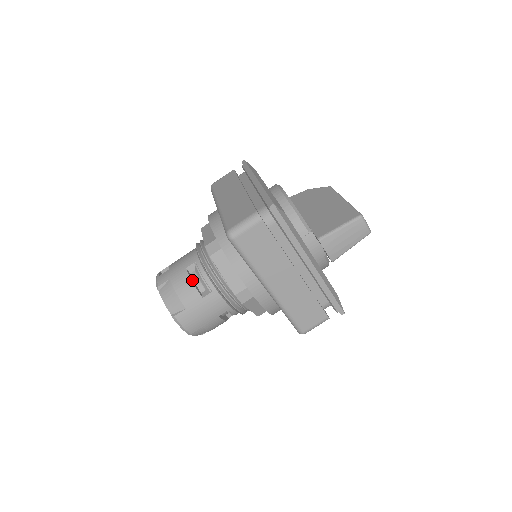
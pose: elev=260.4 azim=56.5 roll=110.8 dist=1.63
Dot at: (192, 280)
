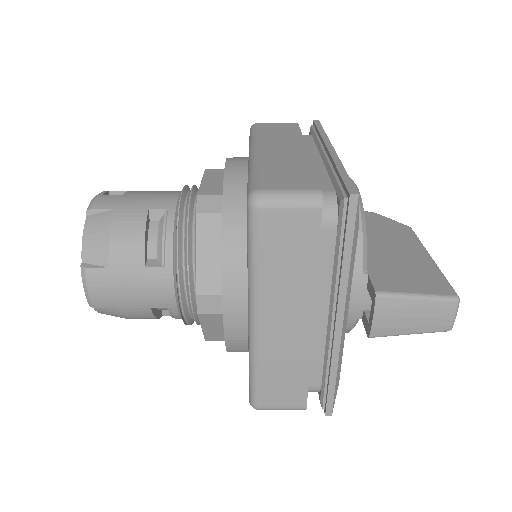
Dot at: (146, 232)
